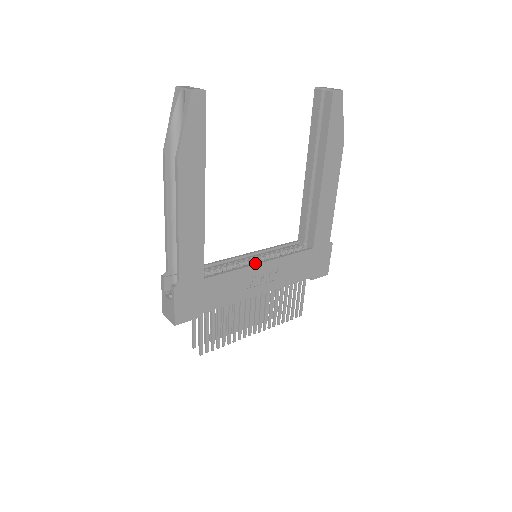
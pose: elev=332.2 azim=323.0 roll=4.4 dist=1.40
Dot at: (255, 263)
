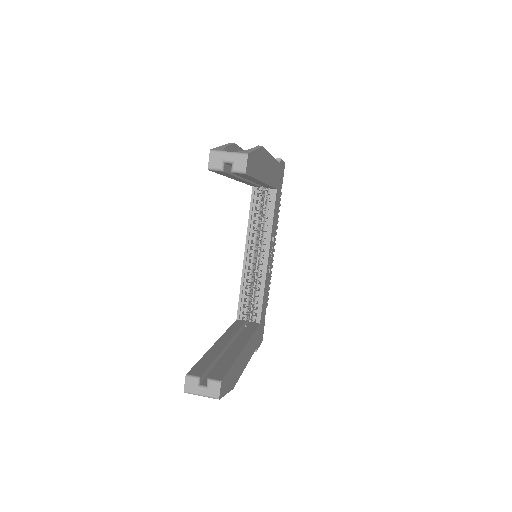
Dot at: (265, 266)
